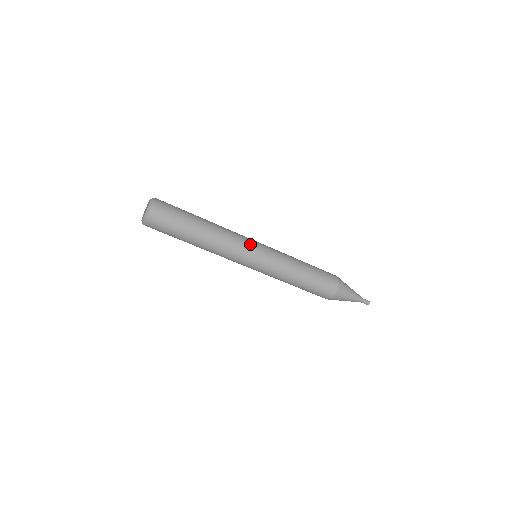
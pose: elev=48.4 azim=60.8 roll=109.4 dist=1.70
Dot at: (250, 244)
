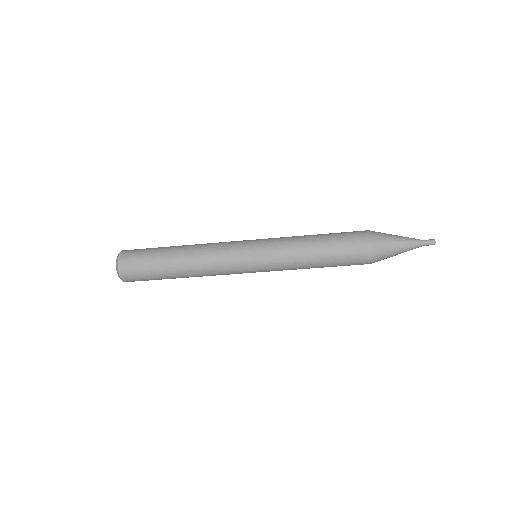
Dot at: (237, 246)
